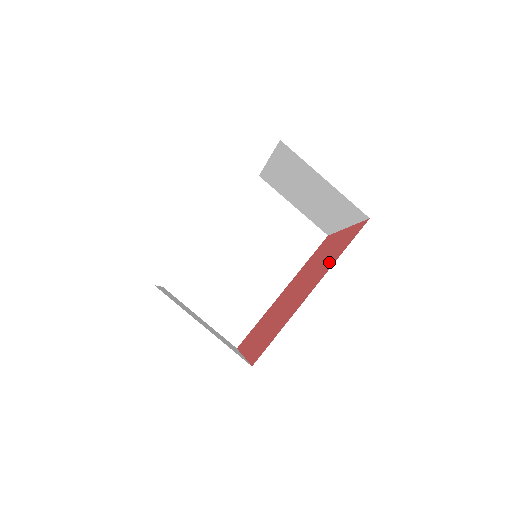
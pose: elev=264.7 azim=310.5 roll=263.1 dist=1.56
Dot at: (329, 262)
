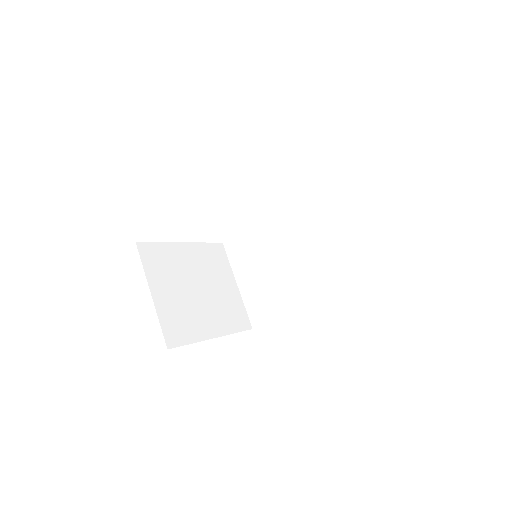
Dot at: occluded
